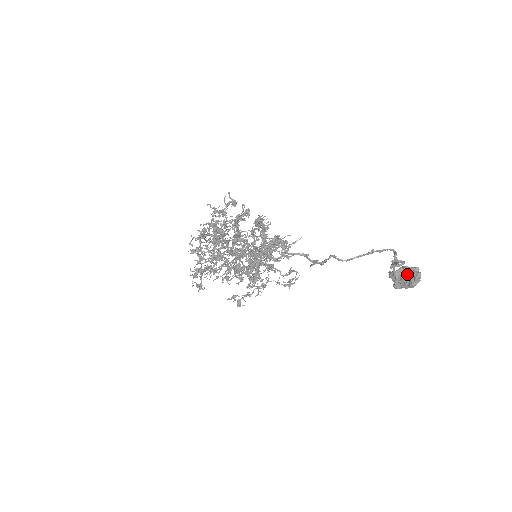
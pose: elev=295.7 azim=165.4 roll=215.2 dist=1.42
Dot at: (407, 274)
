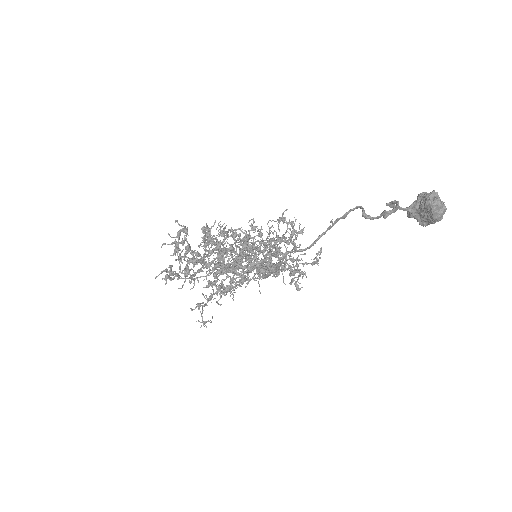
Dot at: (422, 207)
